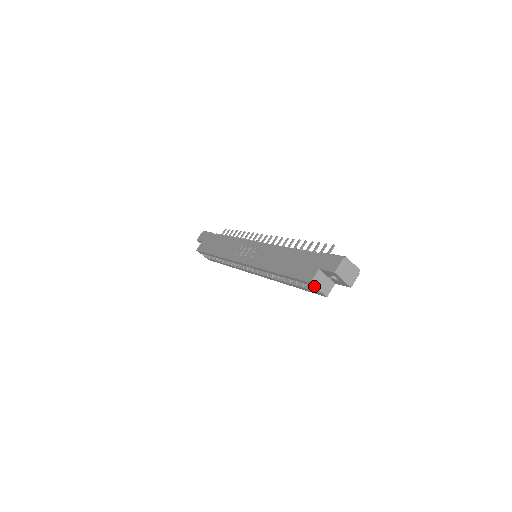
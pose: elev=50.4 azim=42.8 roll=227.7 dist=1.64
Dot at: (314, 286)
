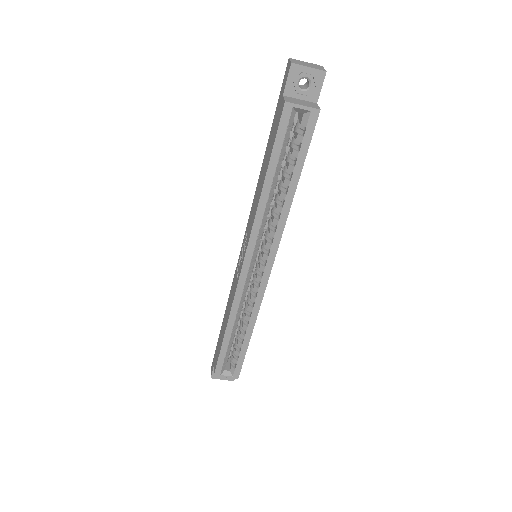
Dot at: (293, 104)
